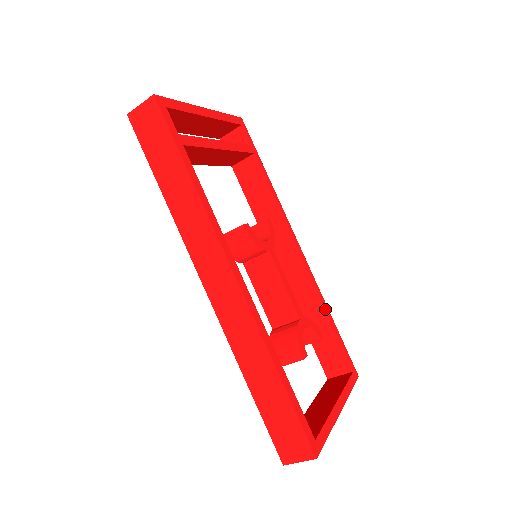
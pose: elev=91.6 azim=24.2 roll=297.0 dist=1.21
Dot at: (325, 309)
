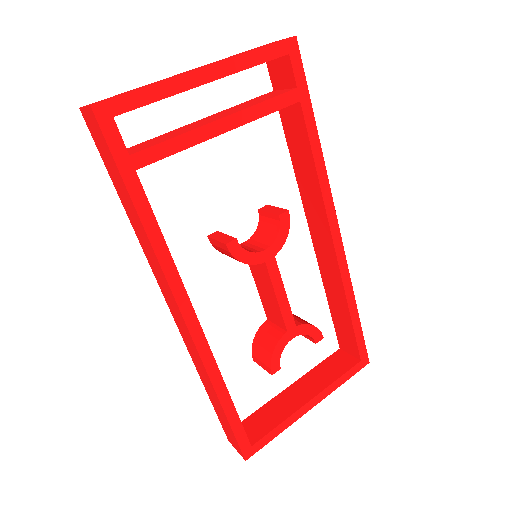
Dot at: (348, 301)
